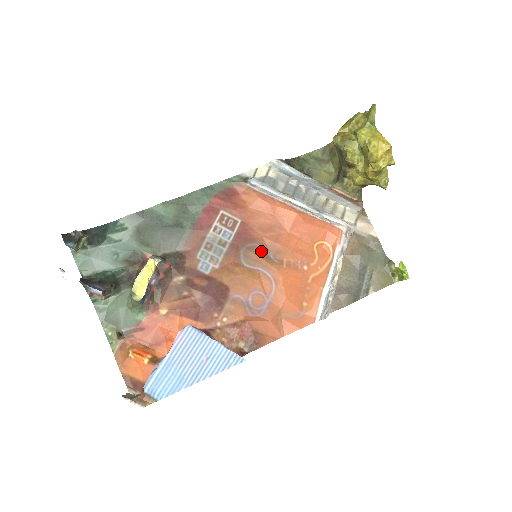
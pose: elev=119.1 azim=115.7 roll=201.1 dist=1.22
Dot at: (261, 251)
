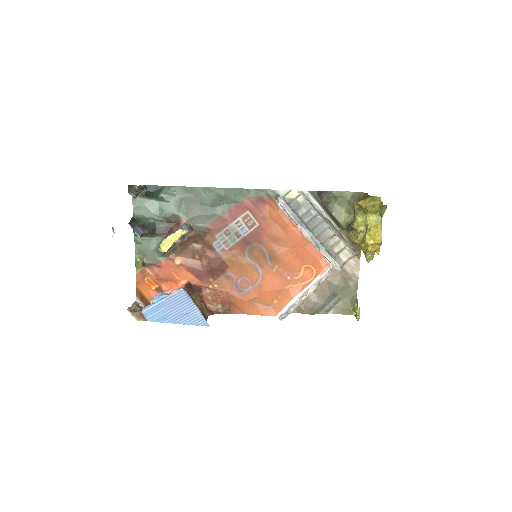
Dot at: (263, 252)
